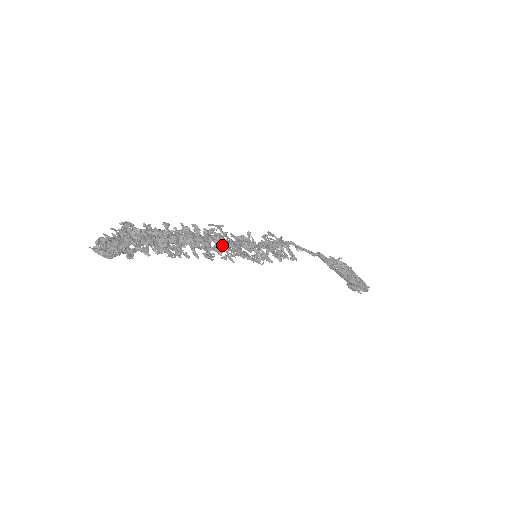
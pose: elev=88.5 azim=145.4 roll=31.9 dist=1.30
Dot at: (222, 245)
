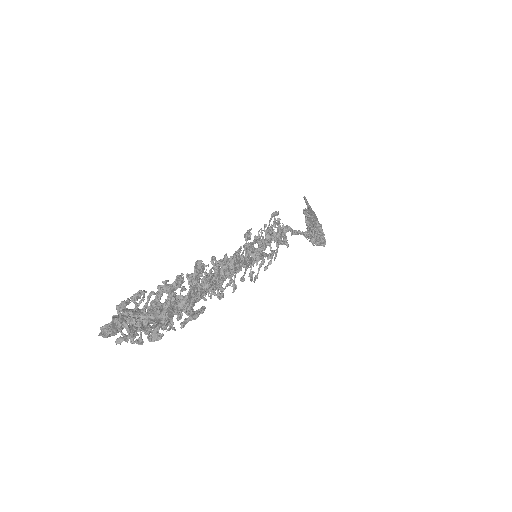
Dot at: occluded
